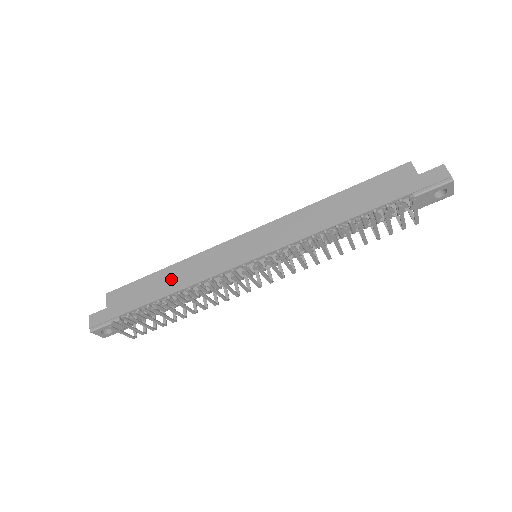
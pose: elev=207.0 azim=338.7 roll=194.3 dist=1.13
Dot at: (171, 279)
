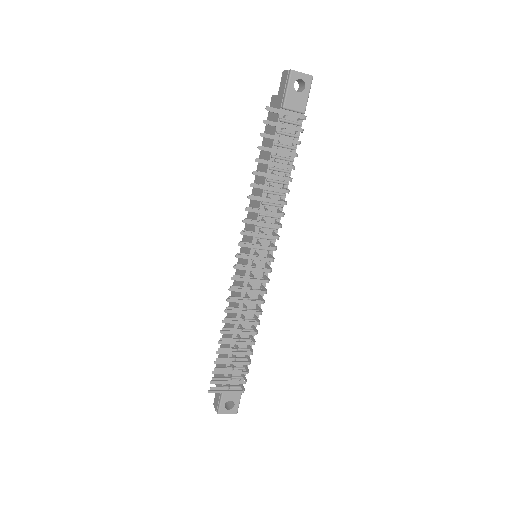
Dot at: (229, 327)
